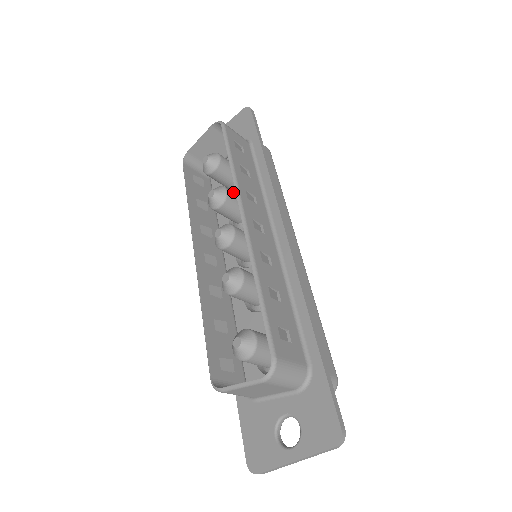
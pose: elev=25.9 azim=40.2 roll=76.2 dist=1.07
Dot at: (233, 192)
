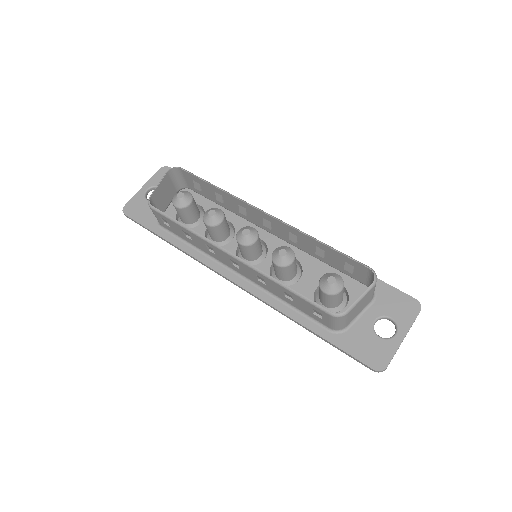
Dot at: occluded
